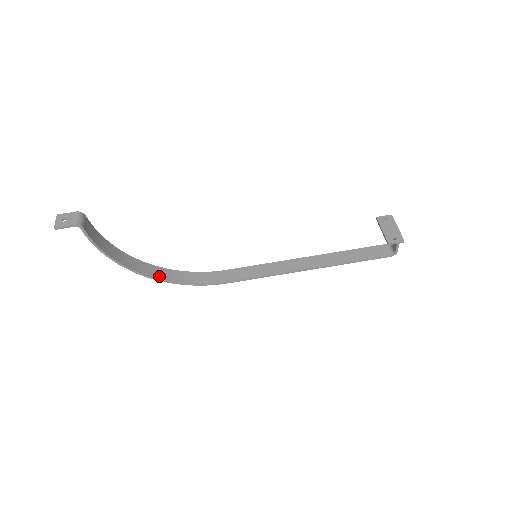
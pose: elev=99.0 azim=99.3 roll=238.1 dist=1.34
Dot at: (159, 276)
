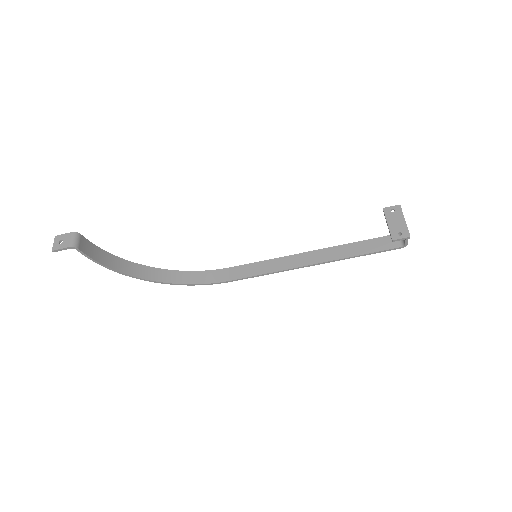
Dot at: (164, 279)
